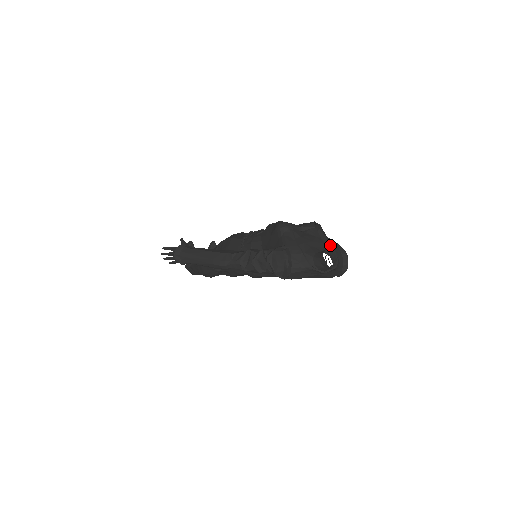
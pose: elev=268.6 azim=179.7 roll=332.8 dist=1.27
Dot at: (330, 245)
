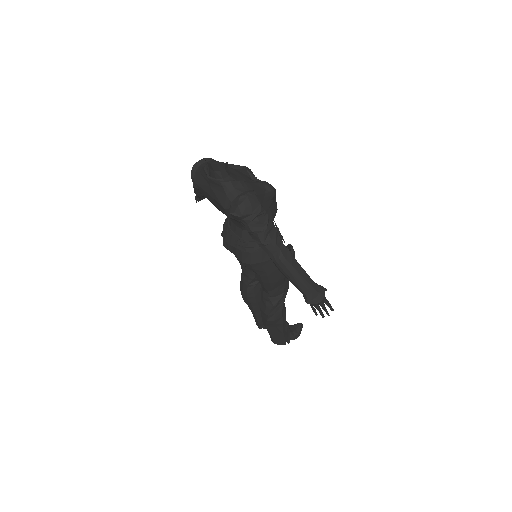
Dot at: (247, 181)
